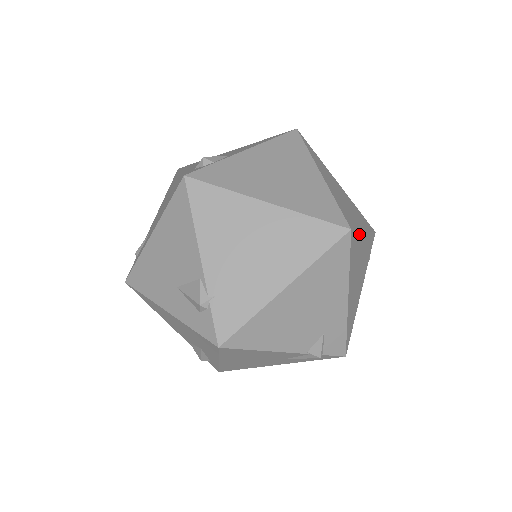
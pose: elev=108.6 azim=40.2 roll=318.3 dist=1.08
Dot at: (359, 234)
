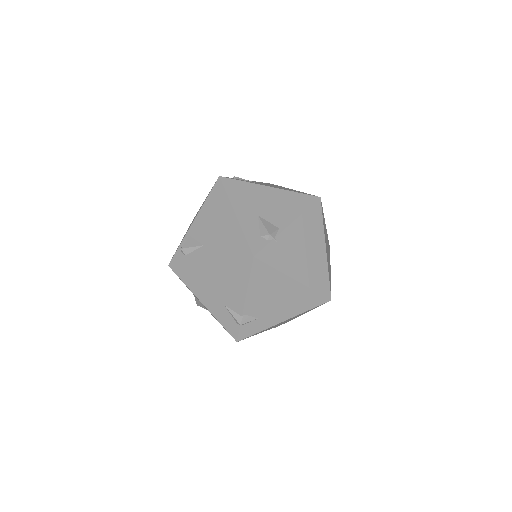
Dot at: occluded
